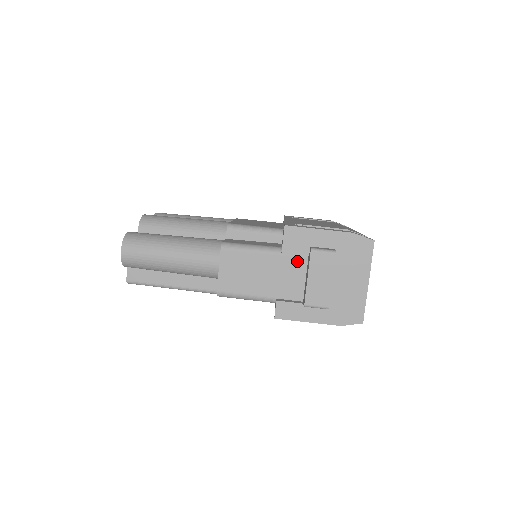
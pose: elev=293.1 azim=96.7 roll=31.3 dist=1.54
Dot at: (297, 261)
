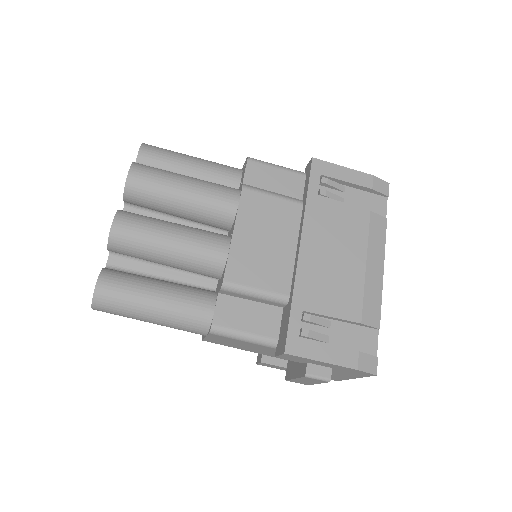
Dot at: occluded
